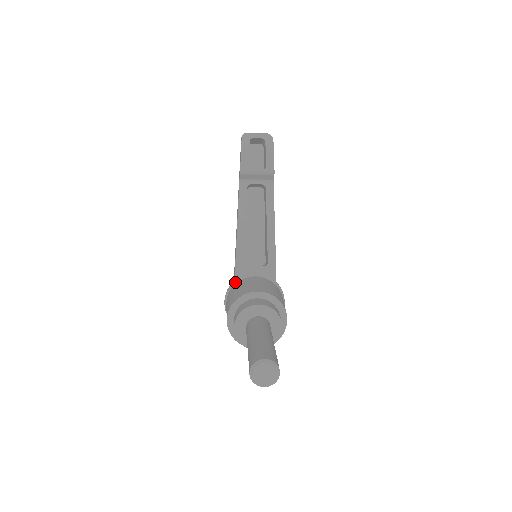
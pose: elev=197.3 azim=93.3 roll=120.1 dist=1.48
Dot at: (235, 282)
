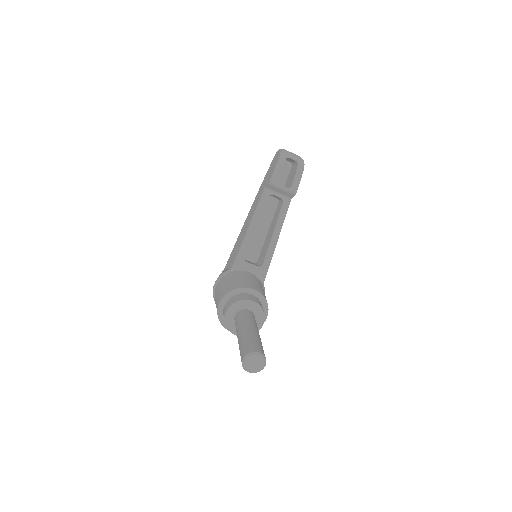
Dot at: (231, 271)
